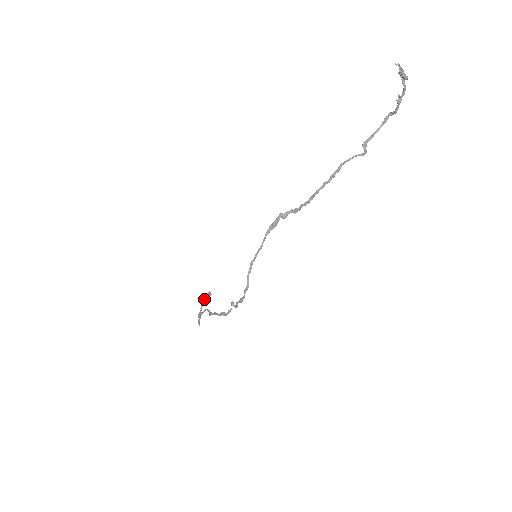
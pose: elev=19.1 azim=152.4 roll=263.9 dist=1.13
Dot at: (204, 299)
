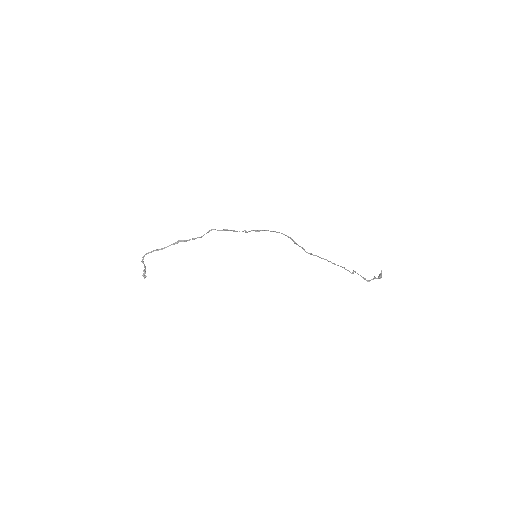
Dot at: occluded
